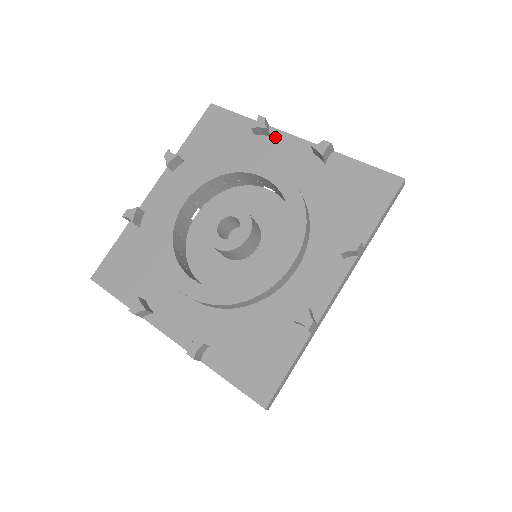
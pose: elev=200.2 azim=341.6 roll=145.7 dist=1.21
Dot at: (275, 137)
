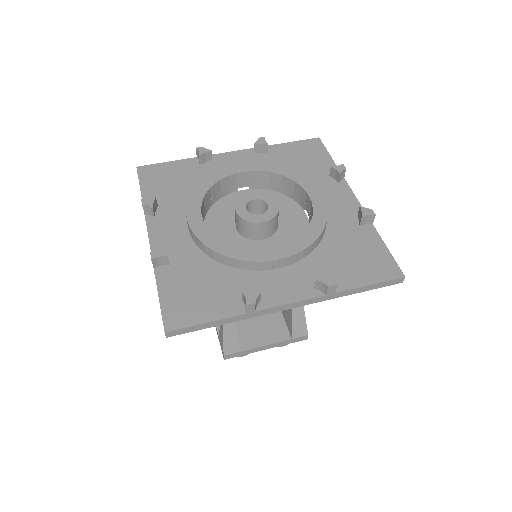
Dot at: (216, 158)
